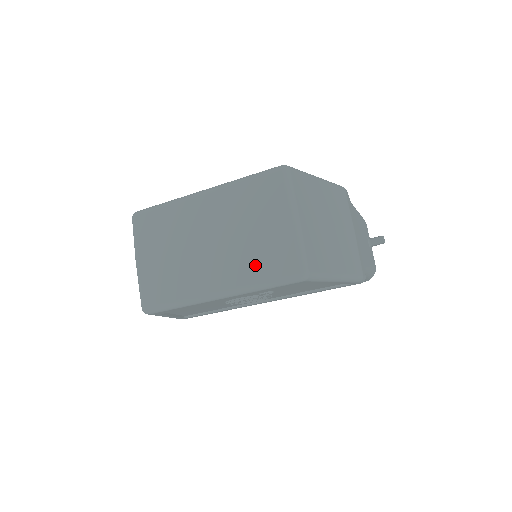
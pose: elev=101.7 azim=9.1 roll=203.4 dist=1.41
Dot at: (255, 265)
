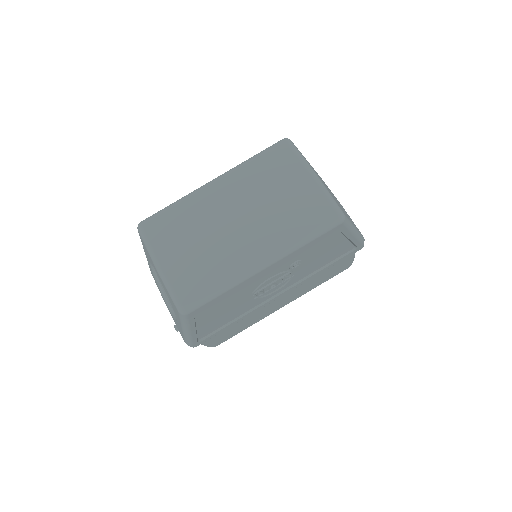
Dot at: (291, 223)
